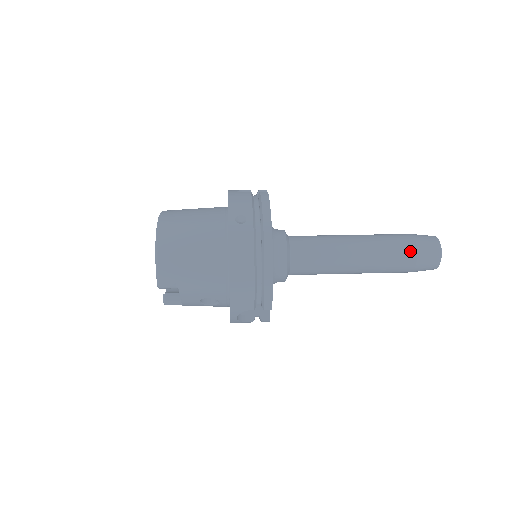
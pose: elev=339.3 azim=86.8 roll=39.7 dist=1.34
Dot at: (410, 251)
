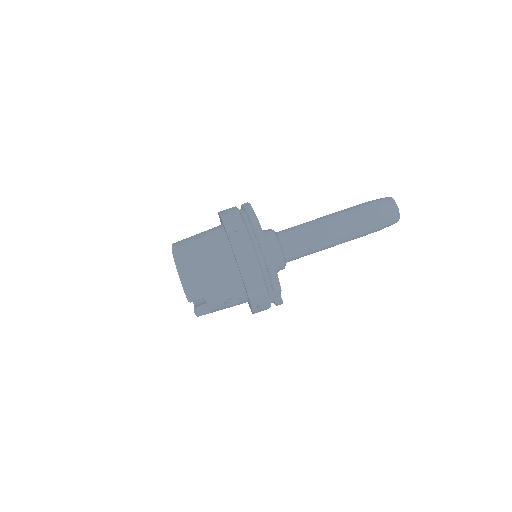
Dot at: (373, 213)
